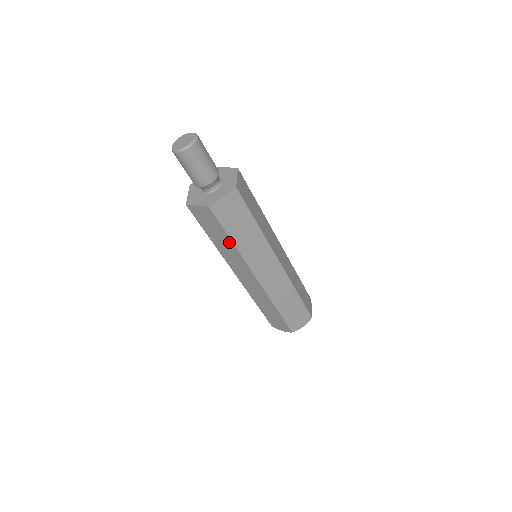
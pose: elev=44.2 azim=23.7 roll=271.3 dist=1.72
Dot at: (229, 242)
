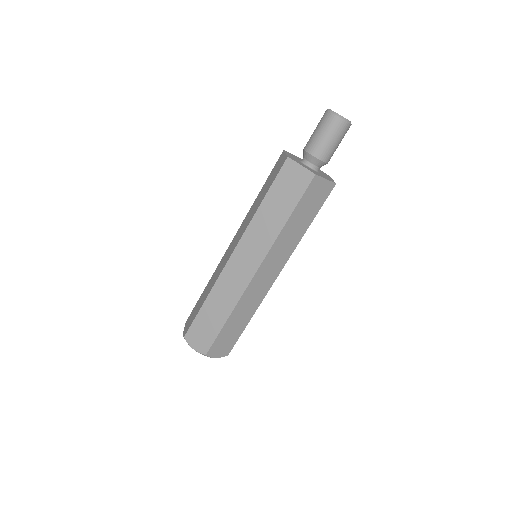
Dot at: (283, 218)
